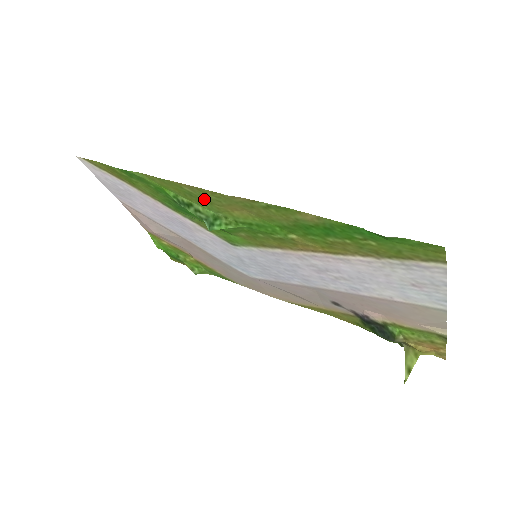
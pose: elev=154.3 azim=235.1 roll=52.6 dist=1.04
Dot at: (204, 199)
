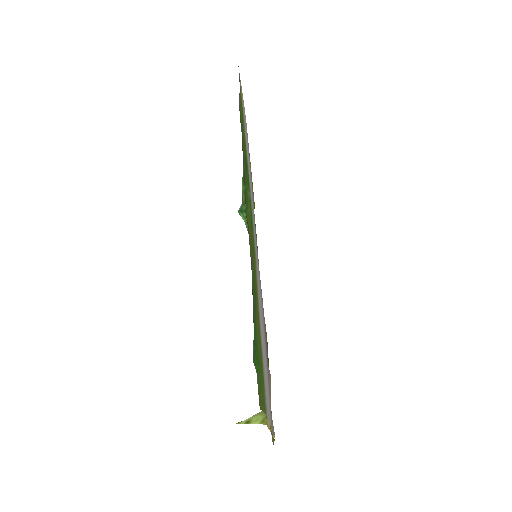
Dot at: (246, 194)
